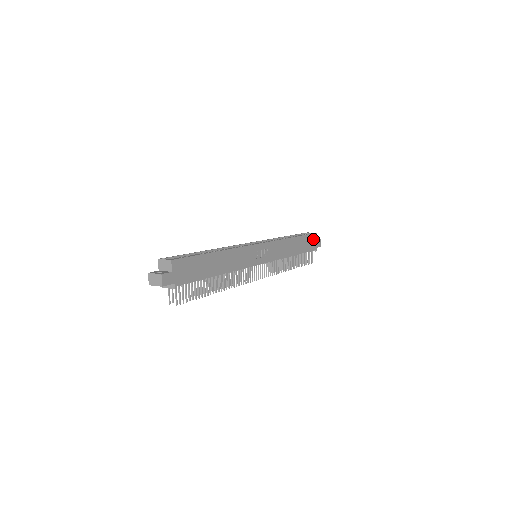
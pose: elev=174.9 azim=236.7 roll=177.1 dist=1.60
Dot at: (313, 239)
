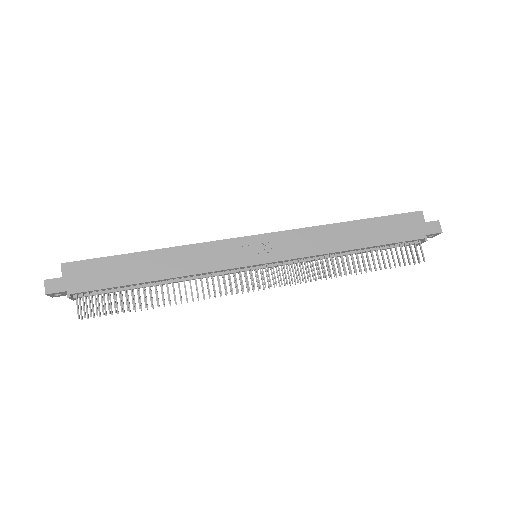
Dot at: (411, 221)
